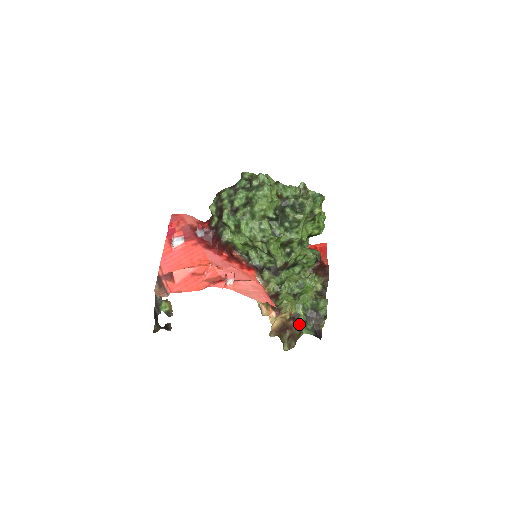
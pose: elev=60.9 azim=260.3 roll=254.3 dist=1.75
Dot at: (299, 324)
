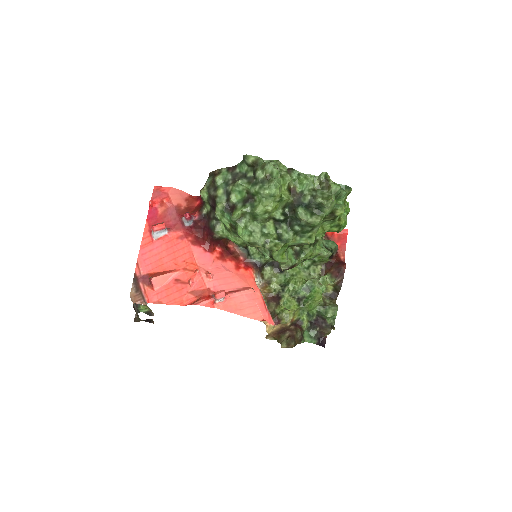
Dot at: (301, 330)
